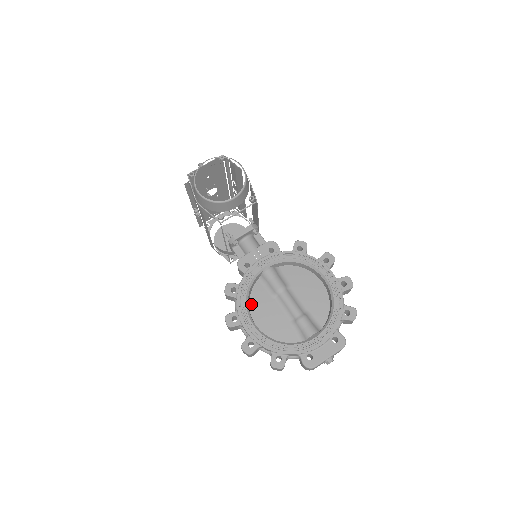
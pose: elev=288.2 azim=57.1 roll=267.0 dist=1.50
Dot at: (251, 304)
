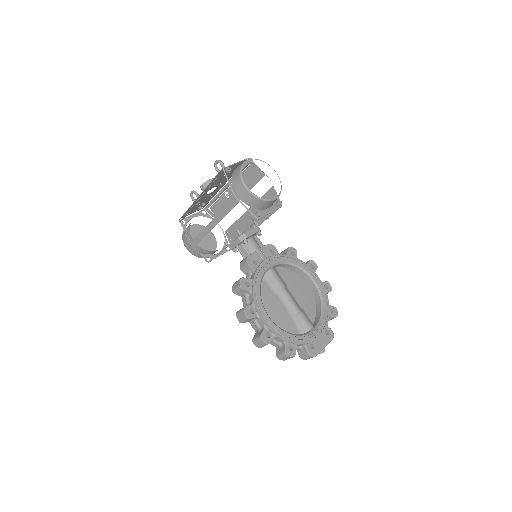
Dot at: occluded
